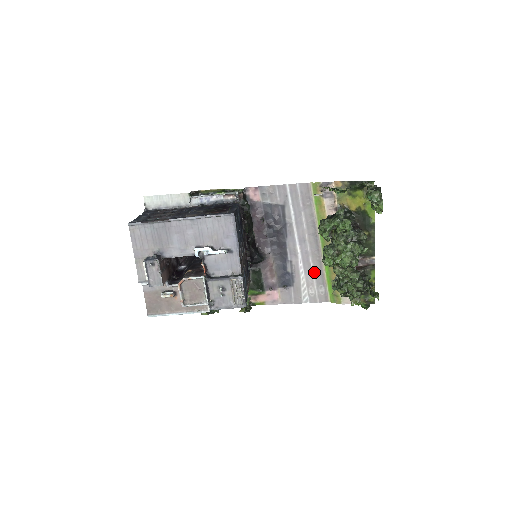
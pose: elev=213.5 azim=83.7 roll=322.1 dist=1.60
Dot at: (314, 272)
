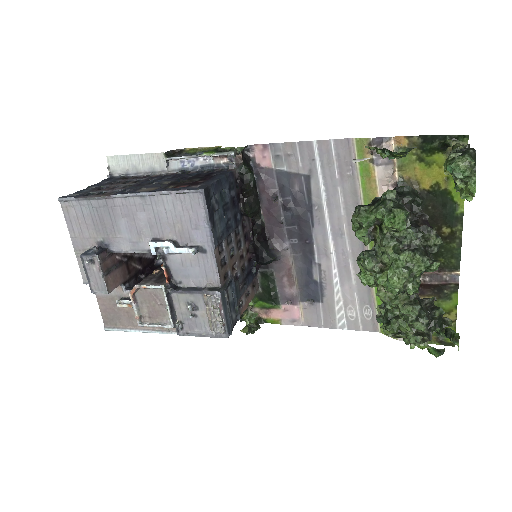
Dot at: (356, 284)
